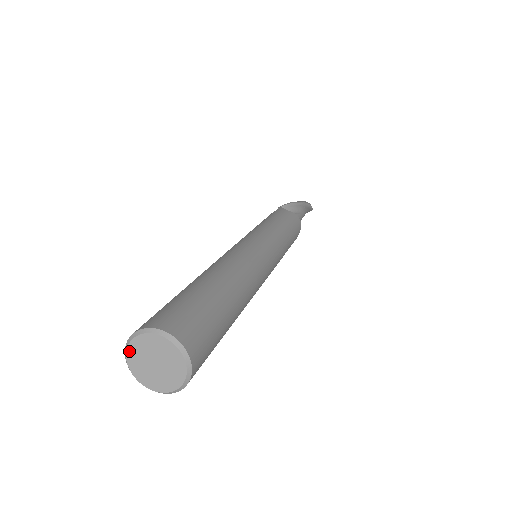
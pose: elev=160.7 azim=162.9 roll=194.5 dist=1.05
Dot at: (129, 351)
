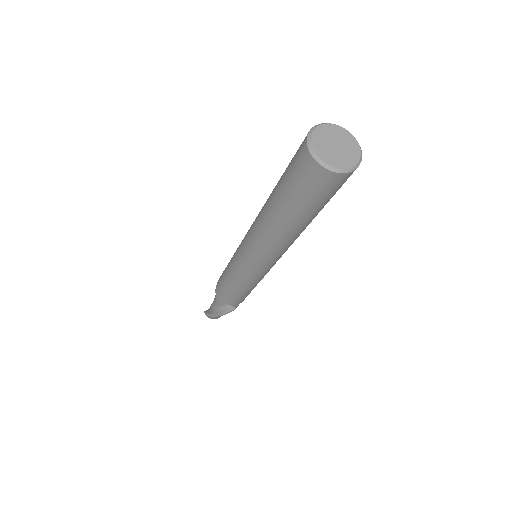
Dot at: (313, 138)
